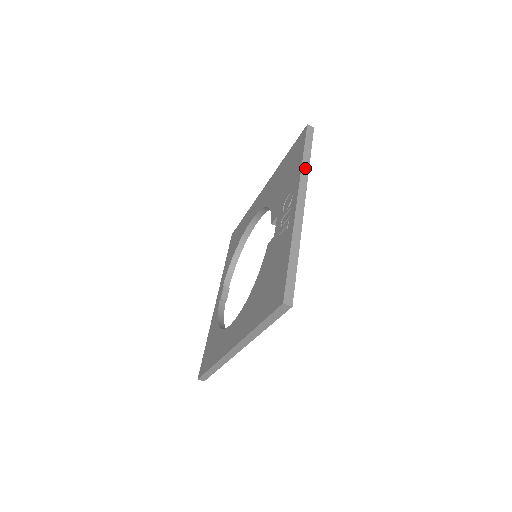
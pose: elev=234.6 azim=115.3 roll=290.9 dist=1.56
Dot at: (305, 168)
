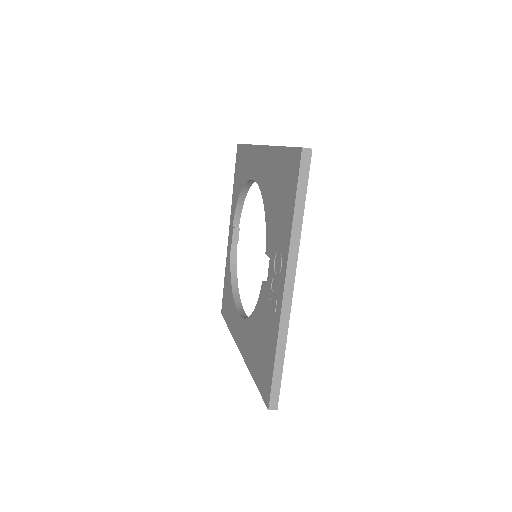
Dot at: (296, 234)
